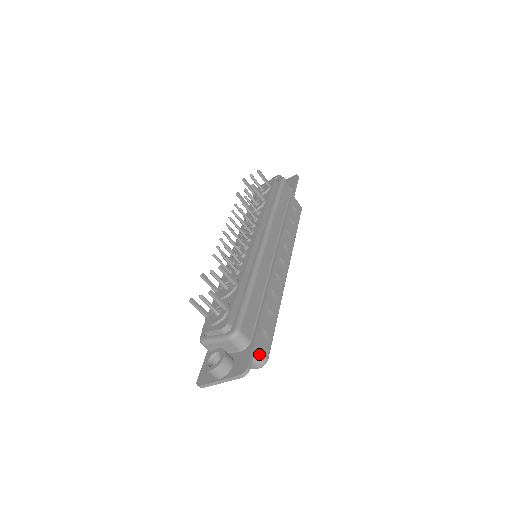
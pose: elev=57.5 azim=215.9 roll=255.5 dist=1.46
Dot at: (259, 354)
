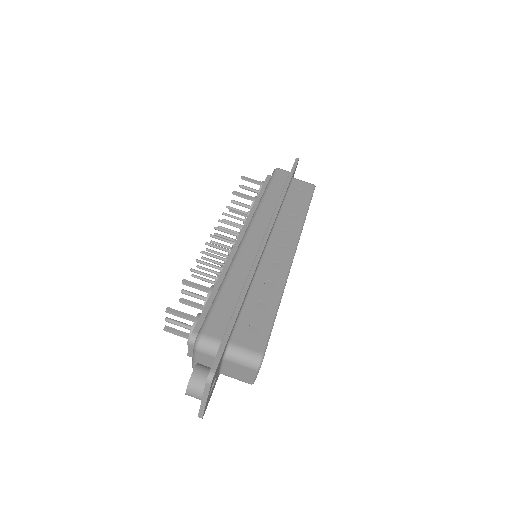
Dot at: (246, 353)
